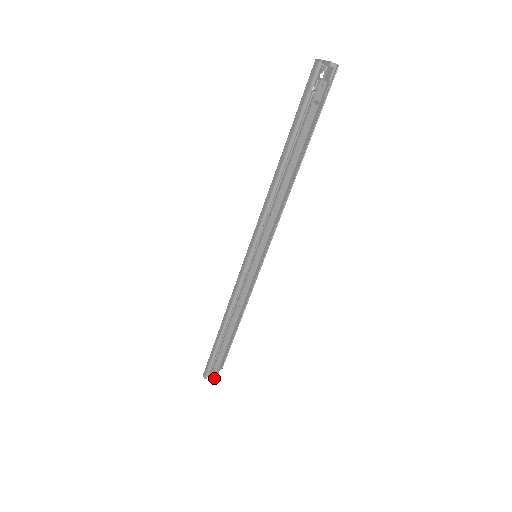
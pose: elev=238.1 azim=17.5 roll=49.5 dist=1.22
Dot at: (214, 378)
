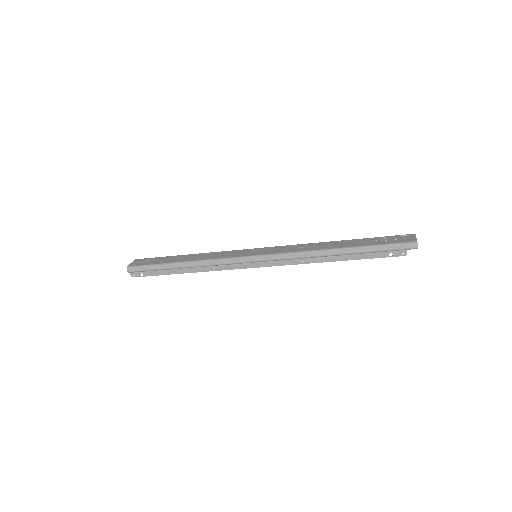
Dot at: (136, 276)
